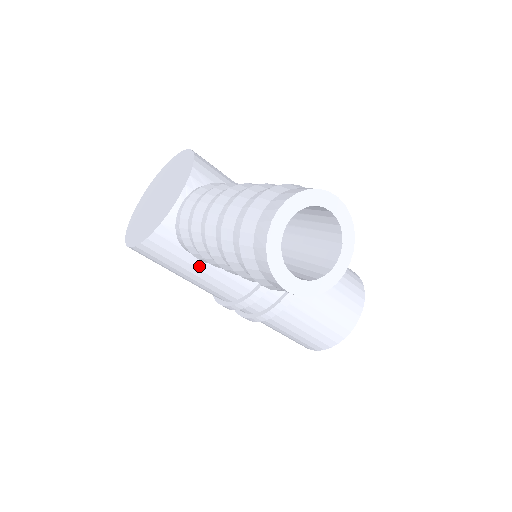
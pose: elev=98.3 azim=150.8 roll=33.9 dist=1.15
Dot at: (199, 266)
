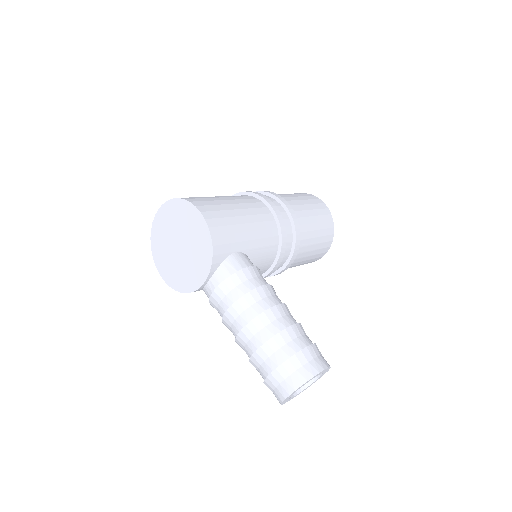
Dot at: occluded
